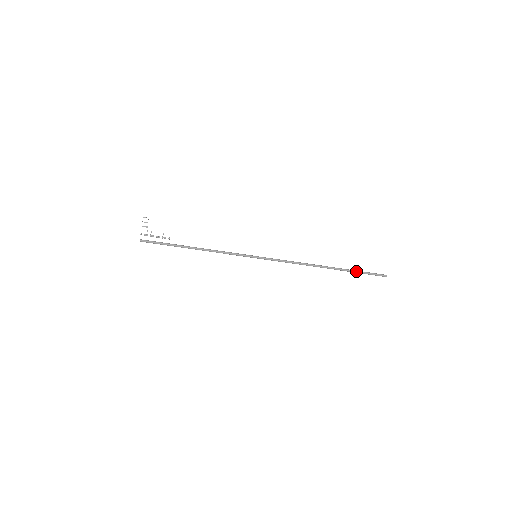
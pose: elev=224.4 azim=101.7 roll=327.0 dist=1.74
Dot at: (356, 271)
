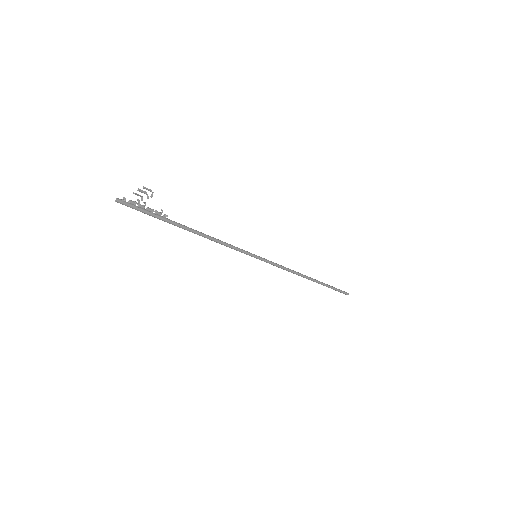
Dot at: (331, 288)
